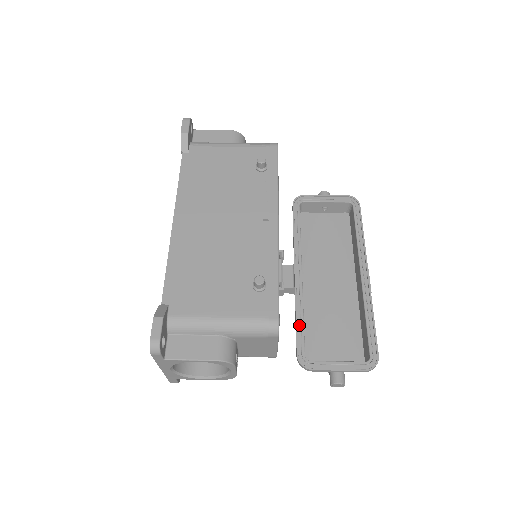
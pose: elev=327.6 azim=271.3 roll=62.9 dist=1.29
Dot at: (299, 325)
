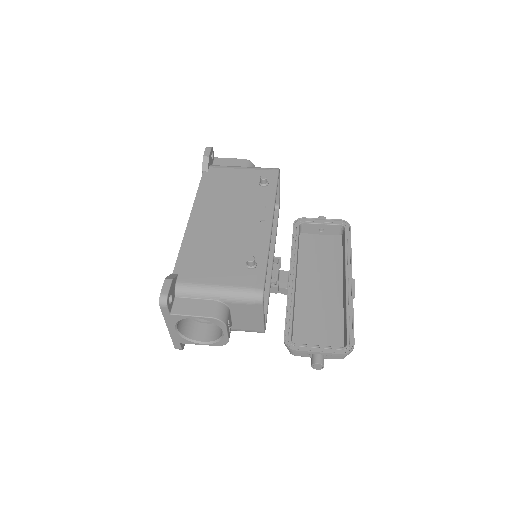
Dot at: (288, 315)
